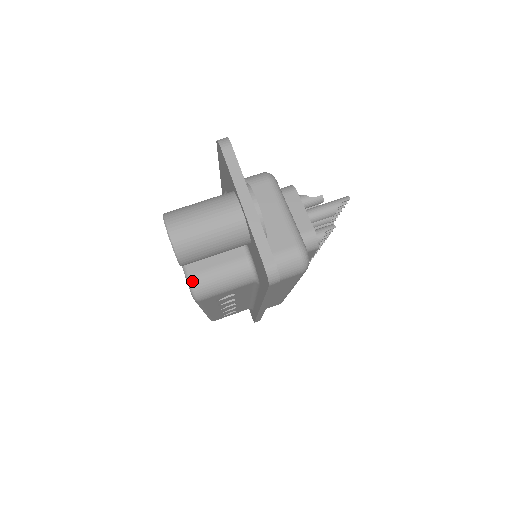
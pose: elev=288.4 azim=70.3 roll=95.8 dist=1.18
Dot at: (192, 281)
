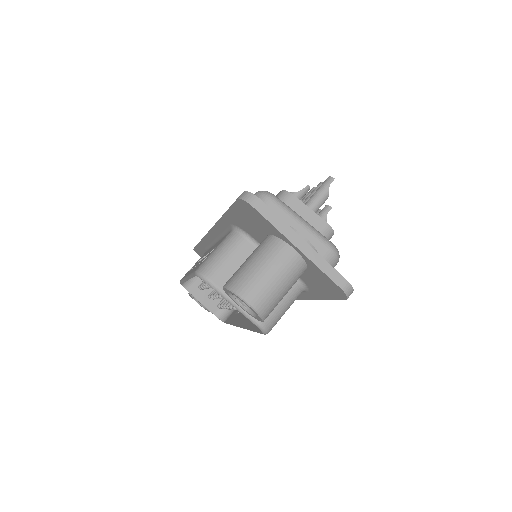
Dot at: (261, 323)
